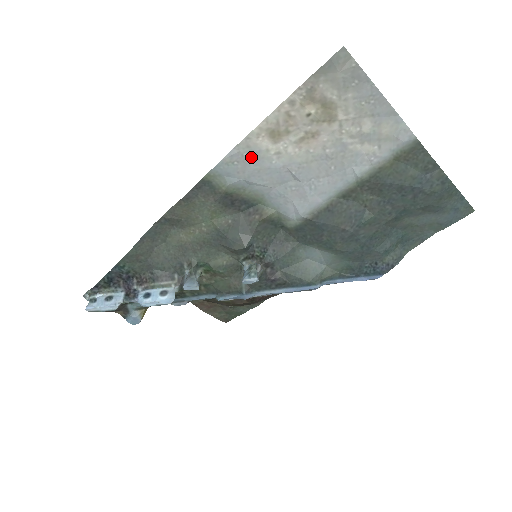
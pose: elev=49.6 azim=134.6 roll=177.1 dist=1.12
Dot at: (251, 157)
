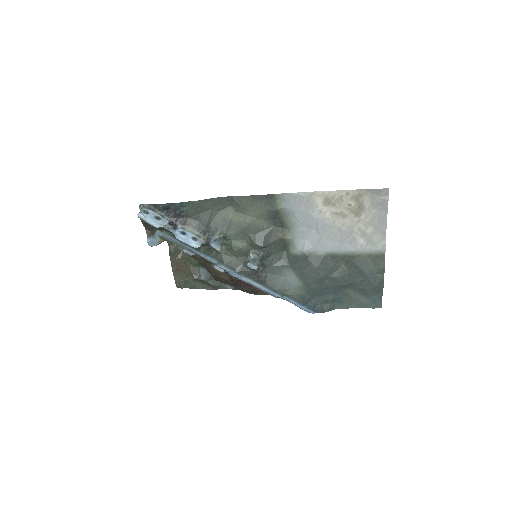
Dot at: (307, 203)
